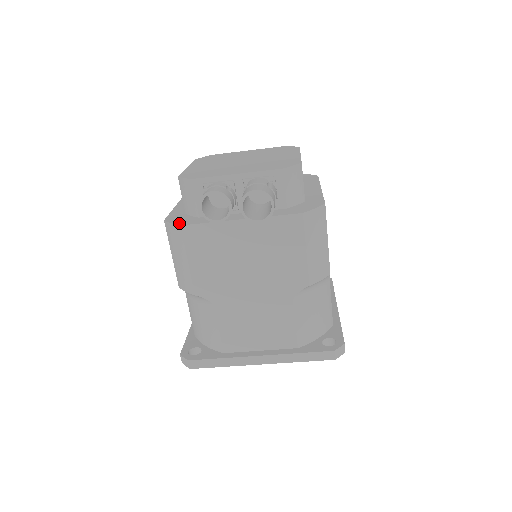
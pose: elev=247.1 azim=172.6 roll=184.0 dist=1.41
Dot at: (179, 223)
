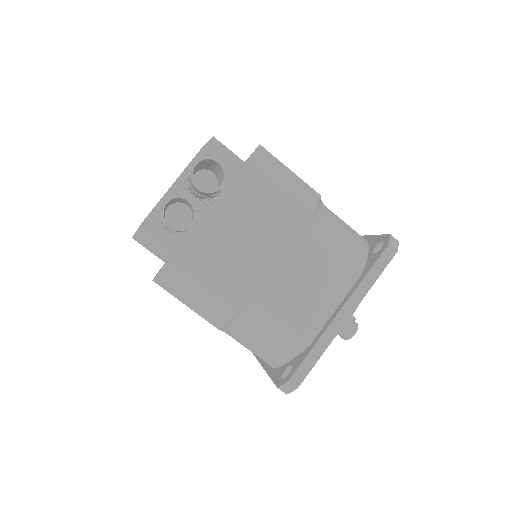
Dot at: (165, 264)
